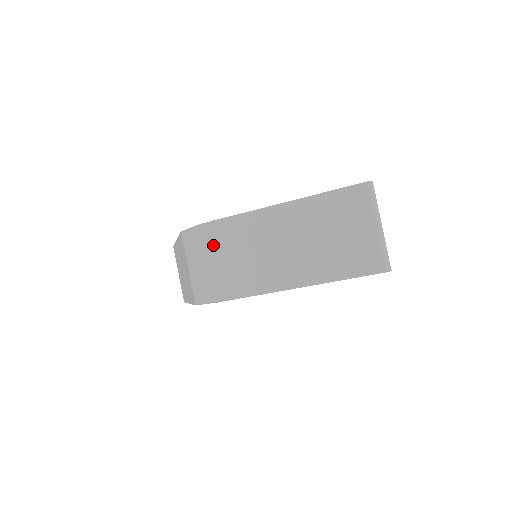
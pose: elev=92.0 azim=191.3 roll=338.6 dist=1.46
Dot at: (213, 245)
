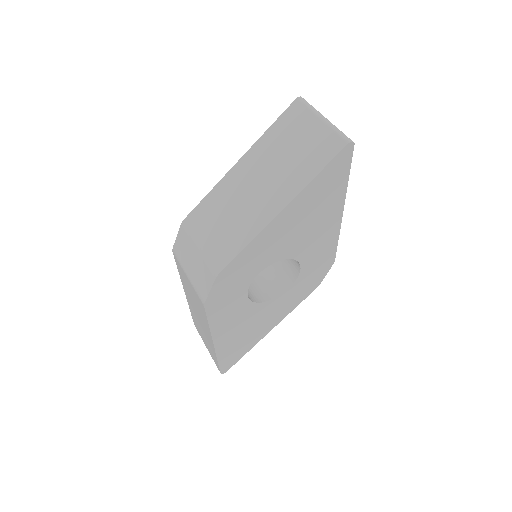
Dot at: (197, 231)
